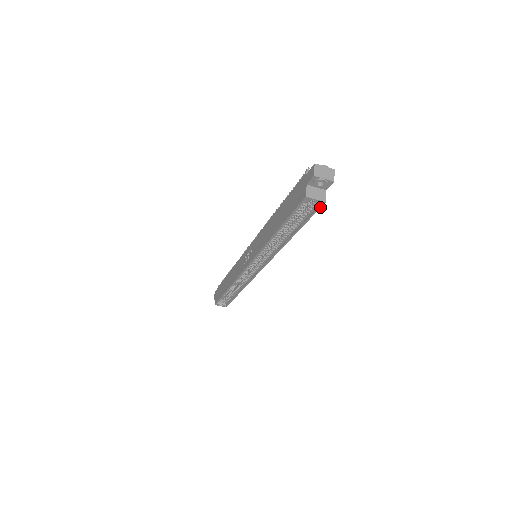
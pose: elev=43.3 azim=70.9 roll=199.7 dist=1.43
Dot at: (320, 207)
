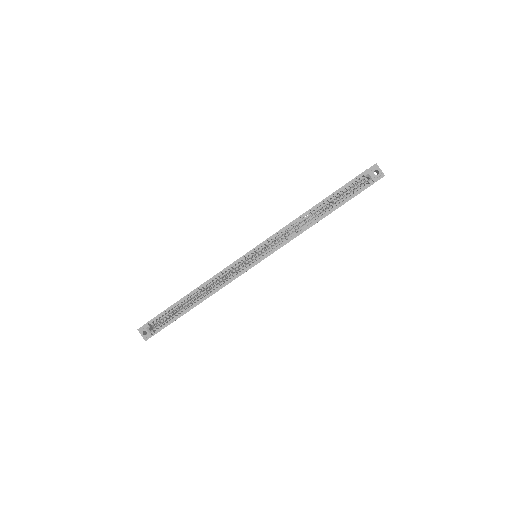
Dot at: (369, 186)
